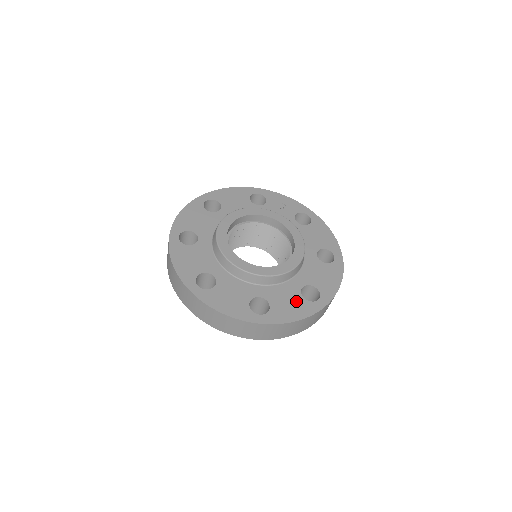
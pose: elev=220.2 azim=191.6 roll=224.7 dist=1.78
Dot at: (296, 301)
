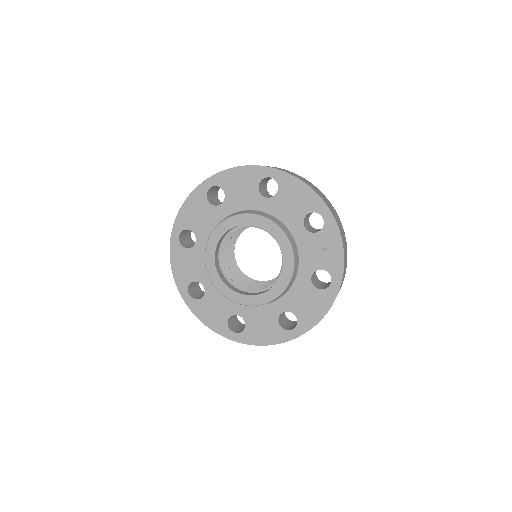
Dot at: (220, 316)
